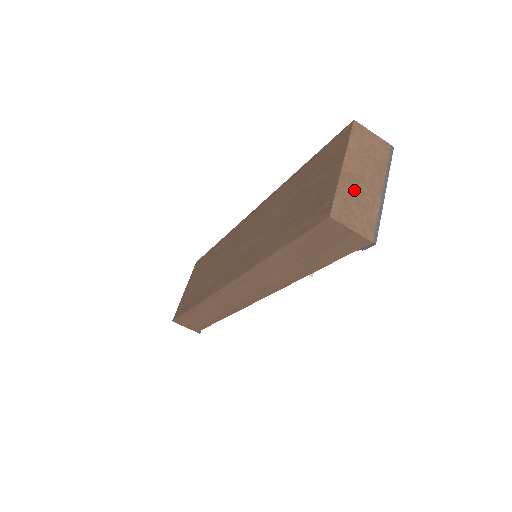
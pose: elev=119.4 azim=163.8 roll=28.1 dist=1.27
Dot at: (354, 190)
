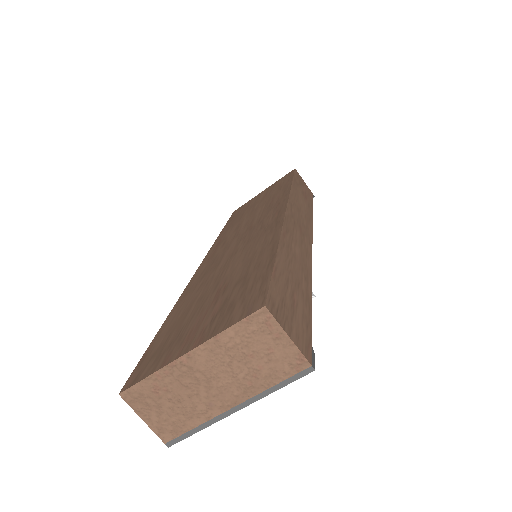
Dot at: (182, 386)
